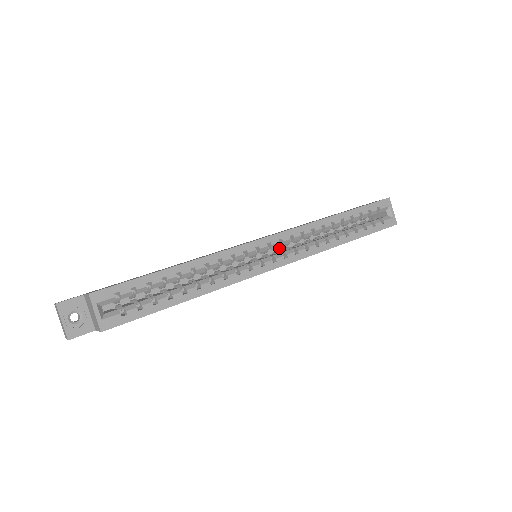
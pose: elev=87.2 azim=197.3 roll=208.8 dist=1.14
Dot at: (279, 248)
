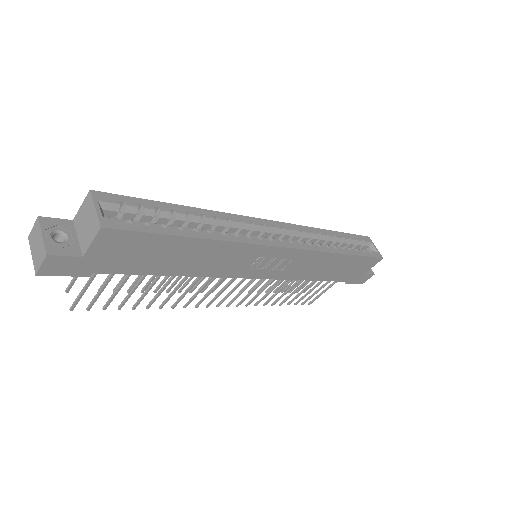
Dot at: occluded
